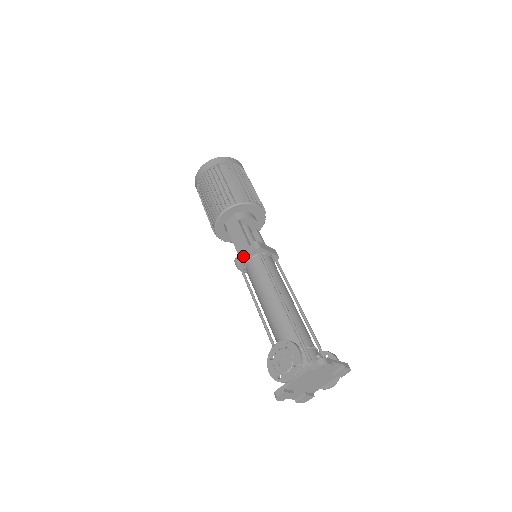
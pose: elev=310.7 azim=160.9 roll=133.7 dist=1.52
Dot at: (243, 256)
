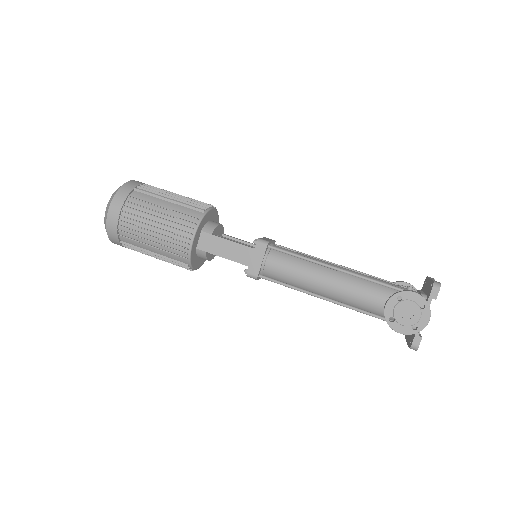
Dot at: (256, 263)
